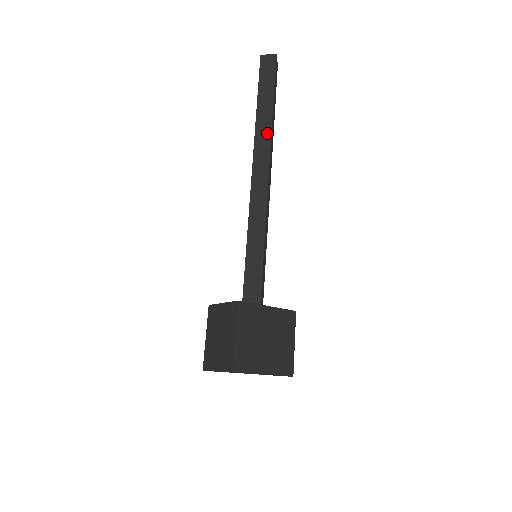
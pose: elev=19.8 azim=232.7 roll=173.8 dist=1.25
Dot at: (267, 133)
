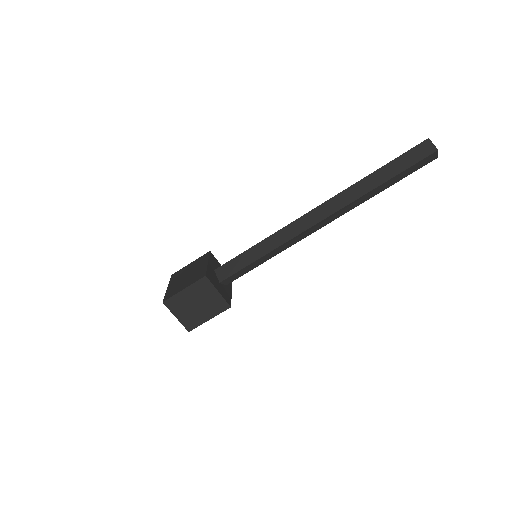
Dot at: (358, 204)
